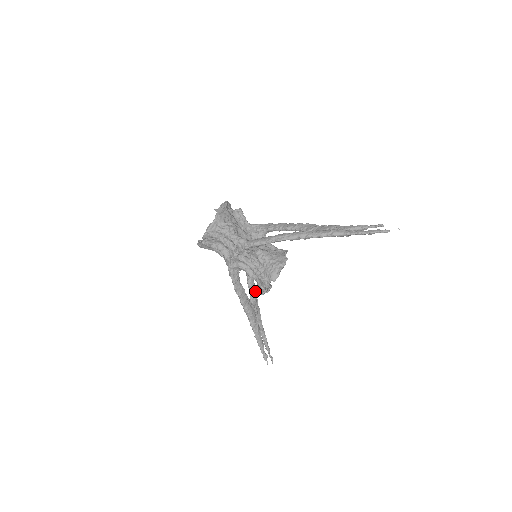
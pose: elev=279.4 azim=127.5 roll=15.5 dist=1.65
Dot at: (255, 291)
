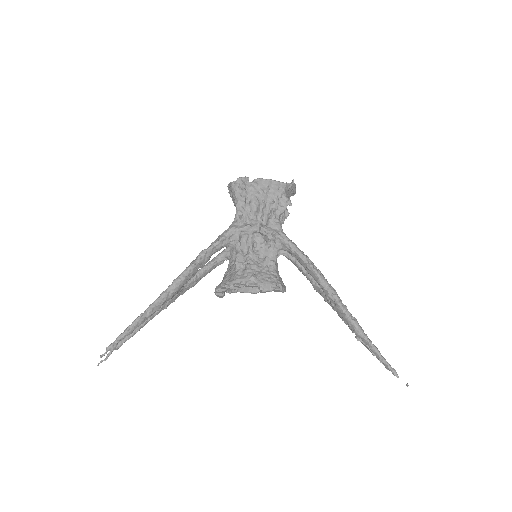
Dot at: (197, 282)
